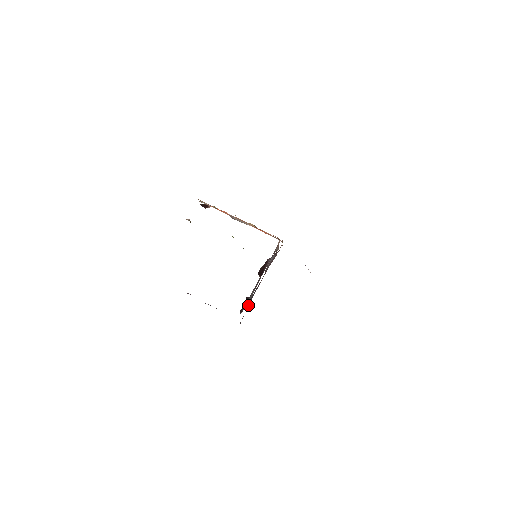
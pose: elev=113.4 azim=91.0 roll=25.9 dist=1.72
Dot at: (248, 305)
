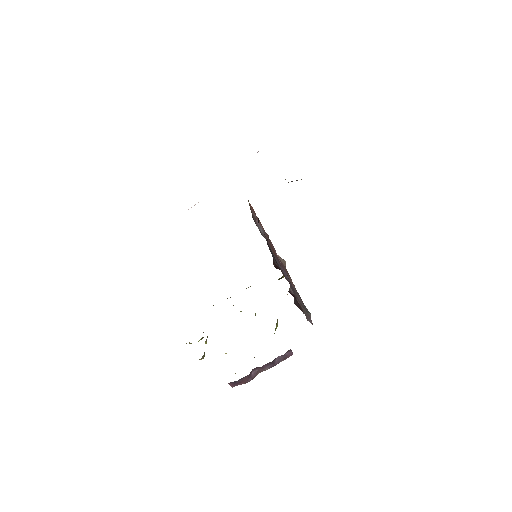
Dot at: occluded
